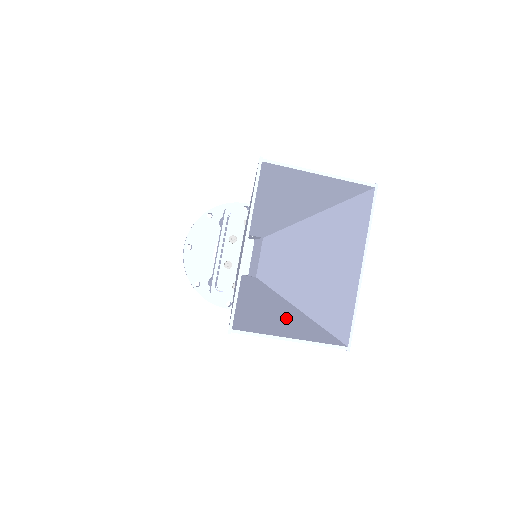
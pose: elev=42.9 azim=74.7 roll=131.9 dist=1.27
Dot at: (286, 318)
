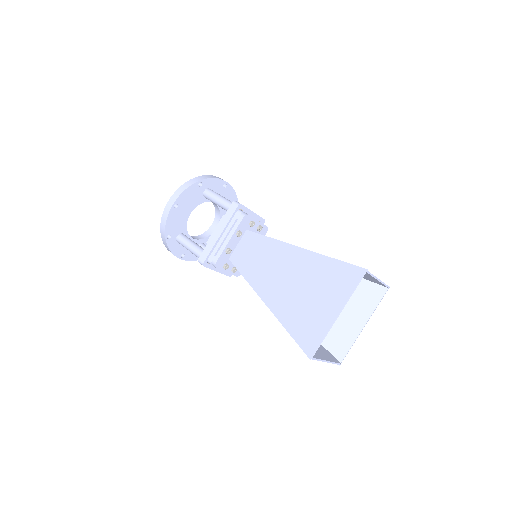
Dot at: occluded
